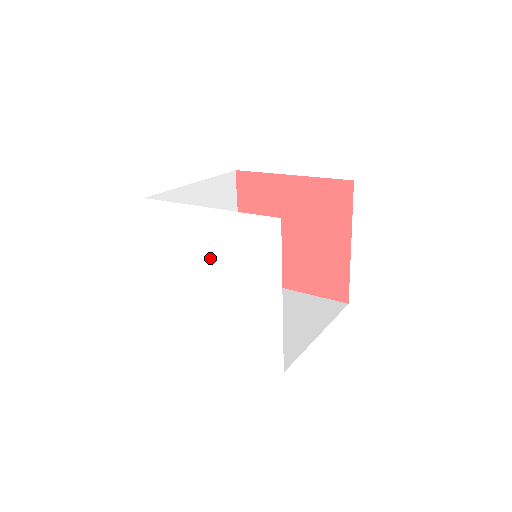
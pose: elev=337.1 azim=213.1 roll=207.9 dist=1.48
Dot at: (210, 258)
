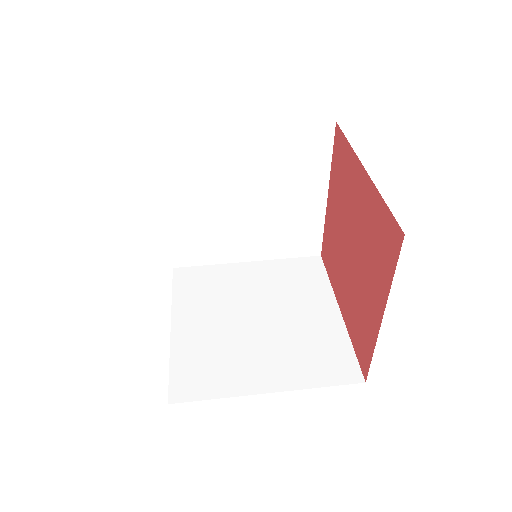
Dot at: occluded
